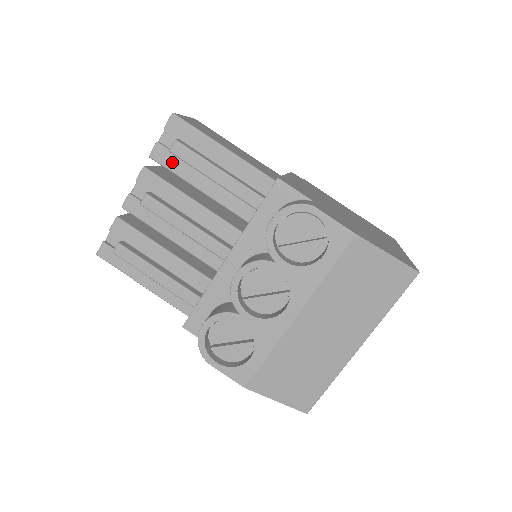
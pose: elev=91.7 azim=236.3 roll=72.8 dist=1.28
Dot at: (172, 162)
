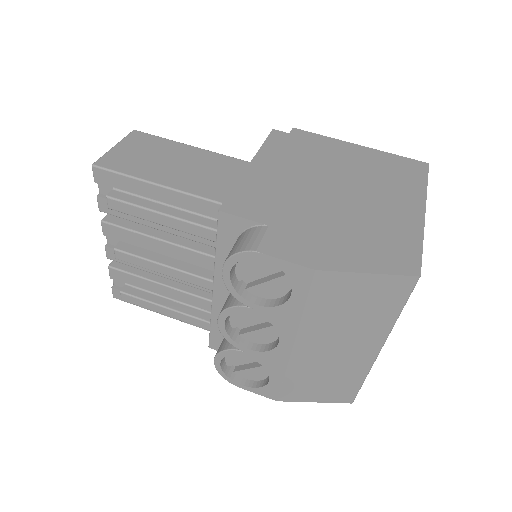
Dot at: occluded
